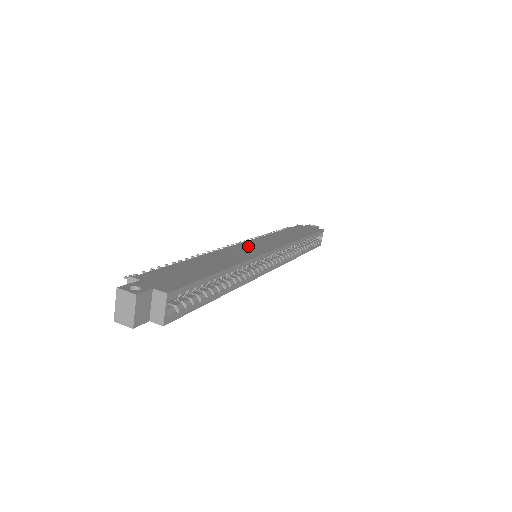
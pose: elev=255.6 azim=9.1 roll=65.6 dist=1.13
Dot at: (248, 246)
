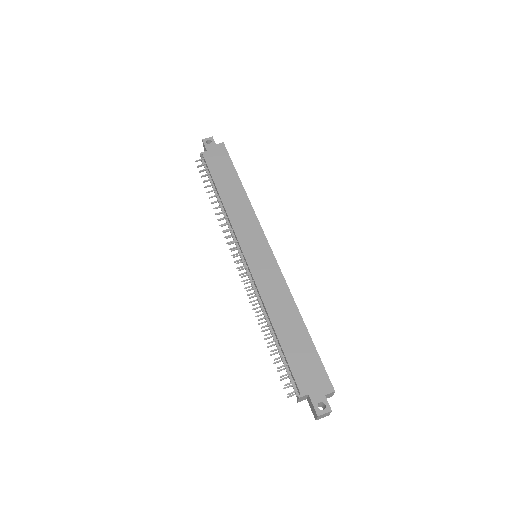
Dot at: (257, 262)
